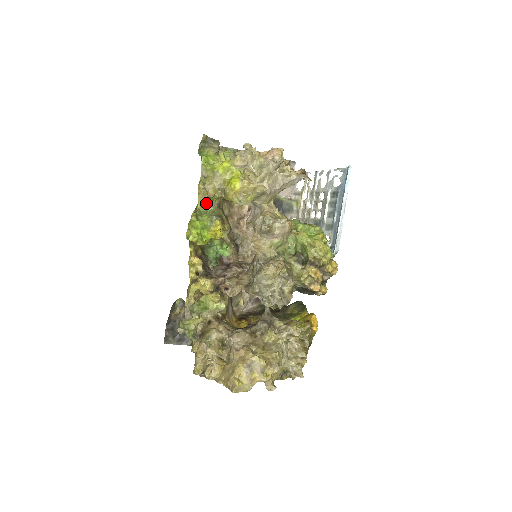
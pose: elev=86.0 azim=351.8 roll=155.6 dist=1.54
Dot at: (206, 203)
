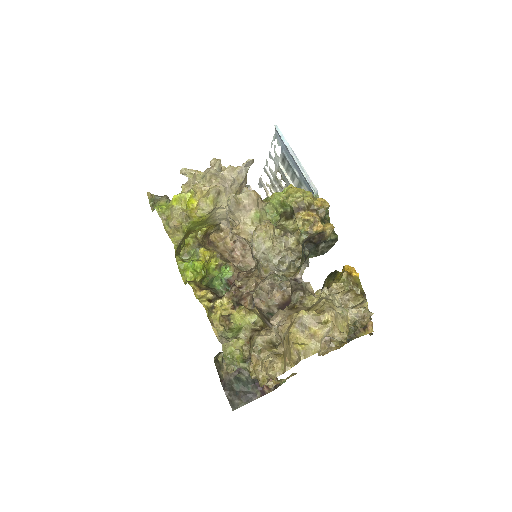
Dot at: (179, 237)
